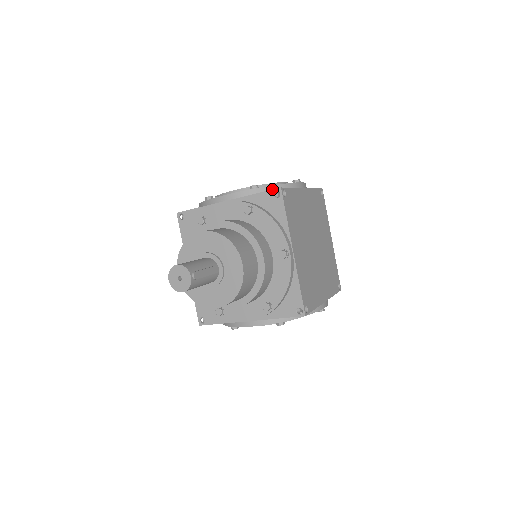
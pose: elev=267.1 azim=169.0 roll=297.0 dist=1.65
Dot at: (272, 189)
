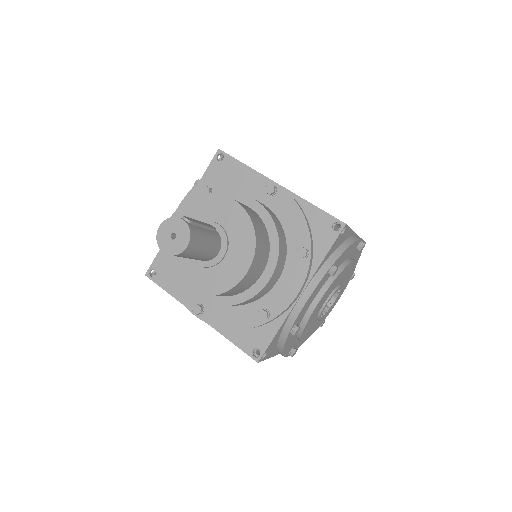
Dot at: occluded
